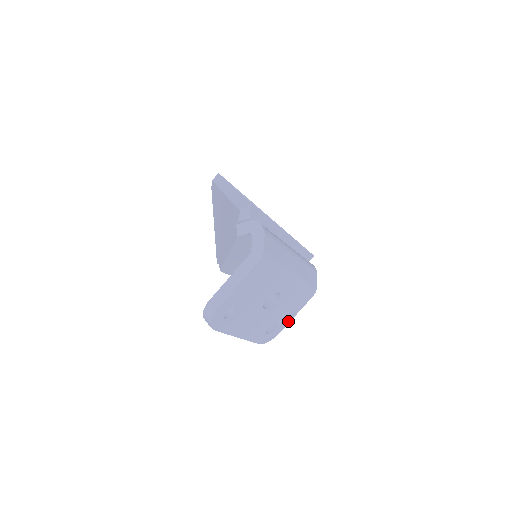
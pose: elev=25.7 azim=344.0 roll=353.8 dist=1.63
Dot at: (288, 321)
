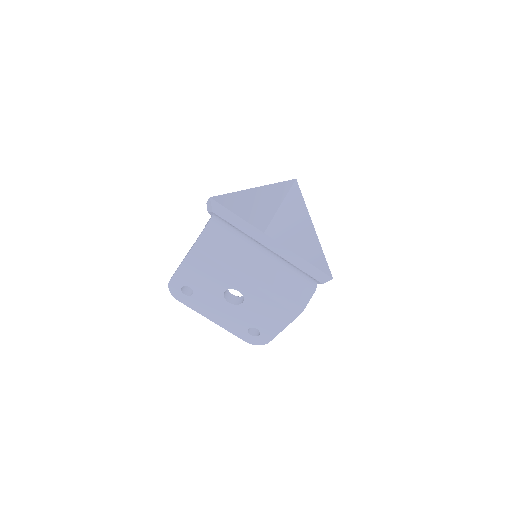
Dot at: (275, 332)
